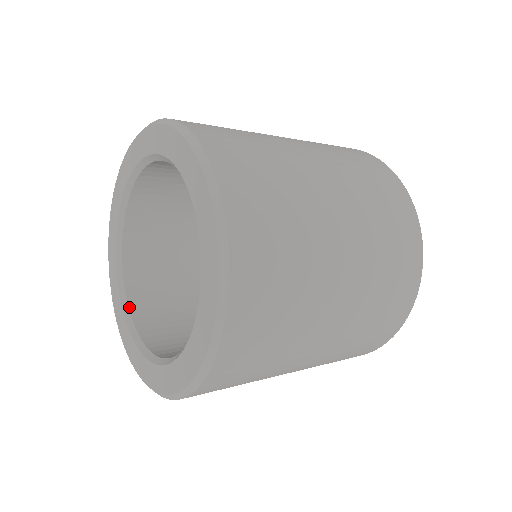
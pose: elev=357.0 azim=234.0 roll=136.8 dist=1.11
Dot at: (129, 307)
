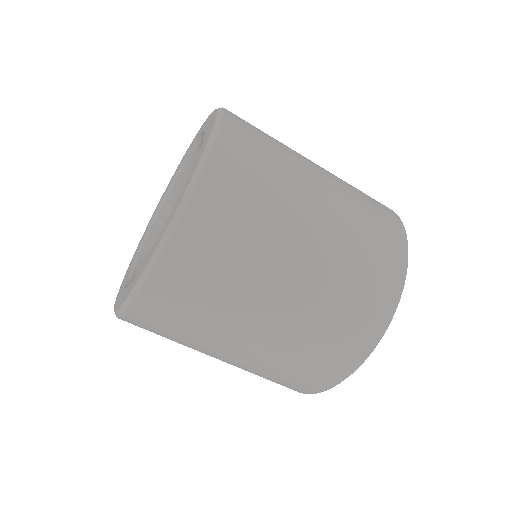
Dot at: occluded
